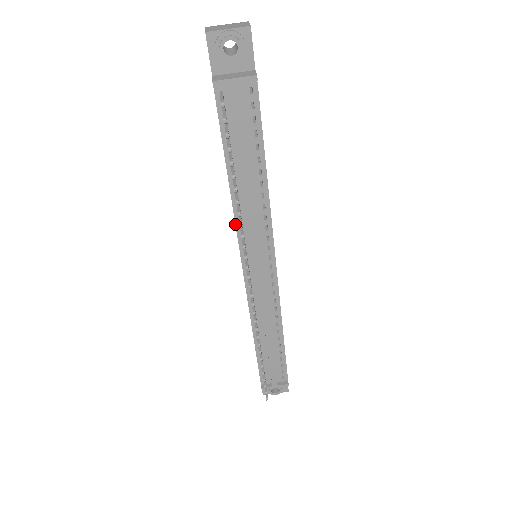
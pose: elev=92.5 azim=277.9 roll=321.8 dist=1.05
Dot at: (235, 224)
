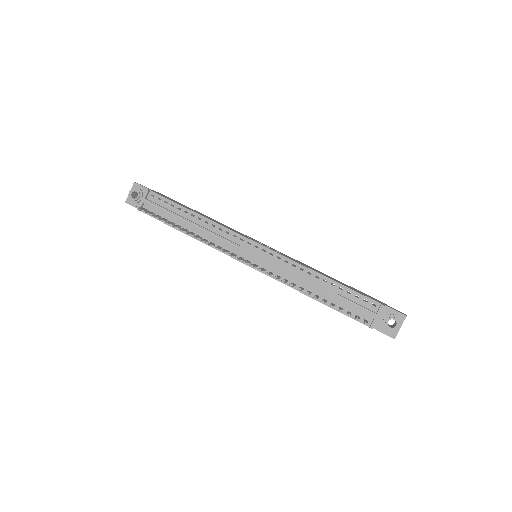
Dot at: occluded
